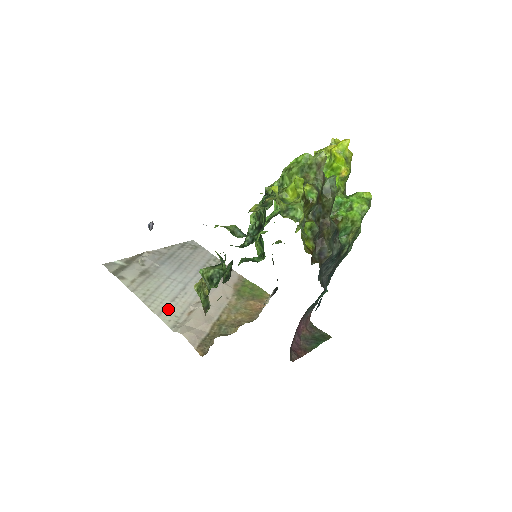
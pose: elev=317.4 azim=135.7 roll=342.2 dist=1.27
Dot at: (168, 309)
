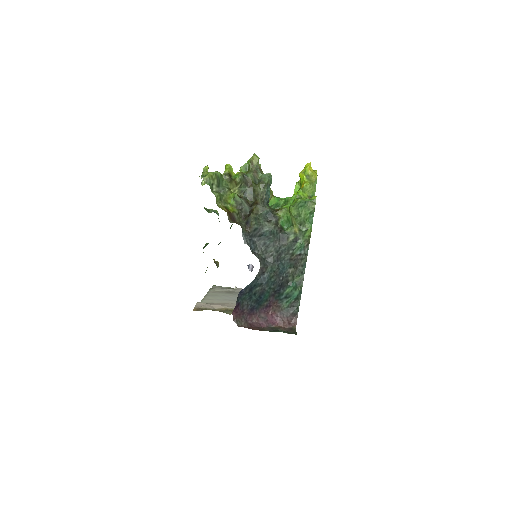
Dot at: (213, 300)
